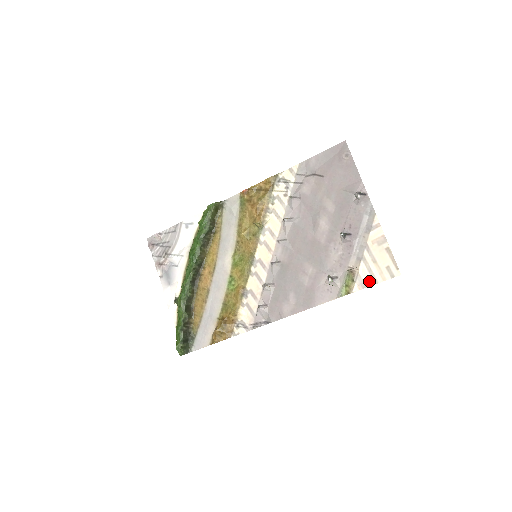
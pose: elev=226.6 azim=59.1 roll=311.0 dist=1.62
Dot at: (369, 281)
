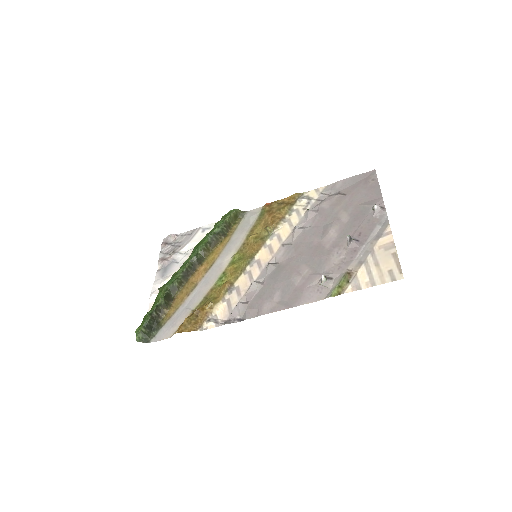
Dot at: (366, 283)
